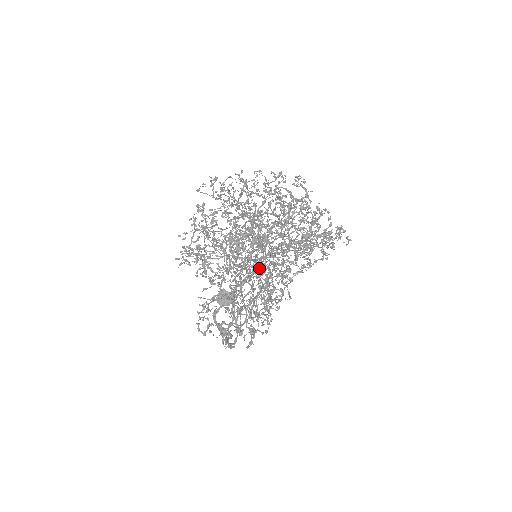
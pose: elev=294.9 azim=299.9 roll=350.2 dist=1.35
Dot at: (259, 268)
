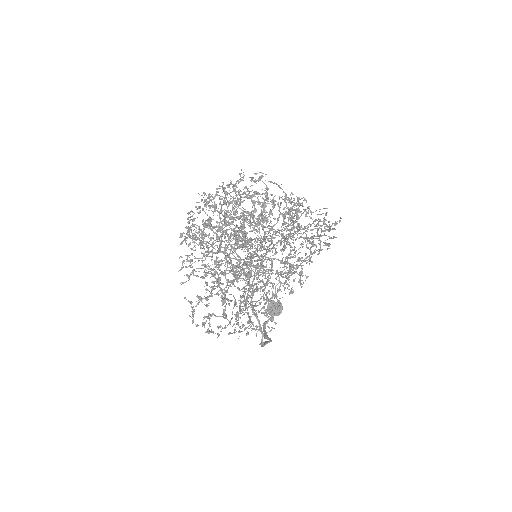
Dot at: occluded
